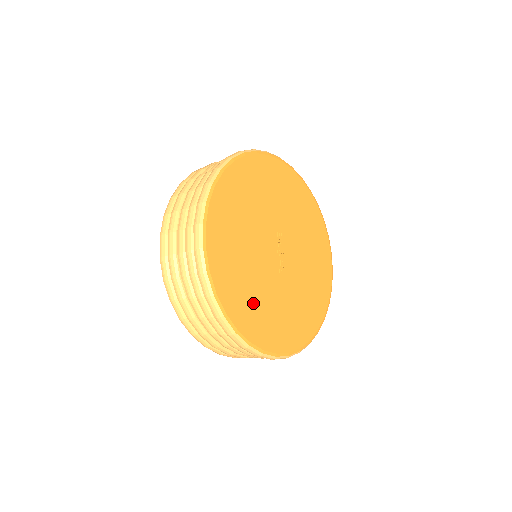
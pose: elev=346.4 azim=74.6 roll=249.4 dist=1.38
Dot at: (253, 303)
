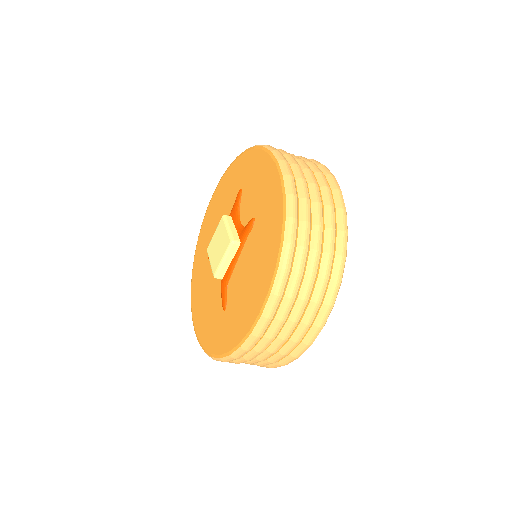
Dot at: occluded
